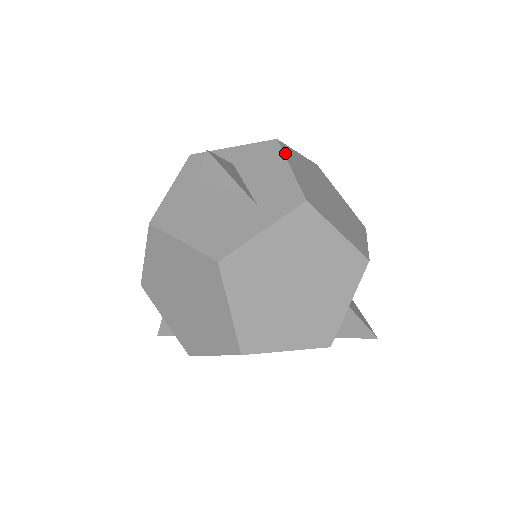
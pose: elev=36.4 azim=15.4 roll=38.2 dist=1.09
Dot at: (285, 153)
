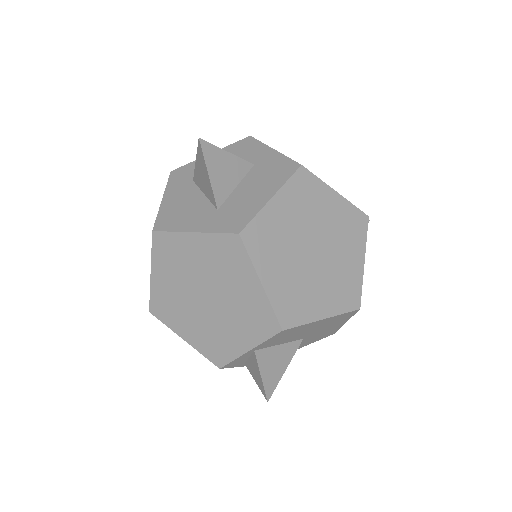
Dot at: (291, 182)
